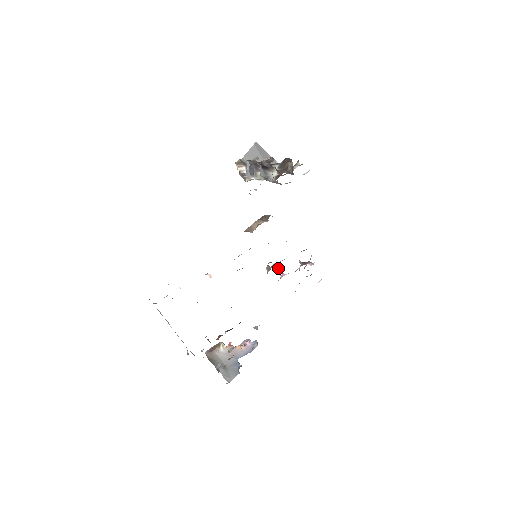
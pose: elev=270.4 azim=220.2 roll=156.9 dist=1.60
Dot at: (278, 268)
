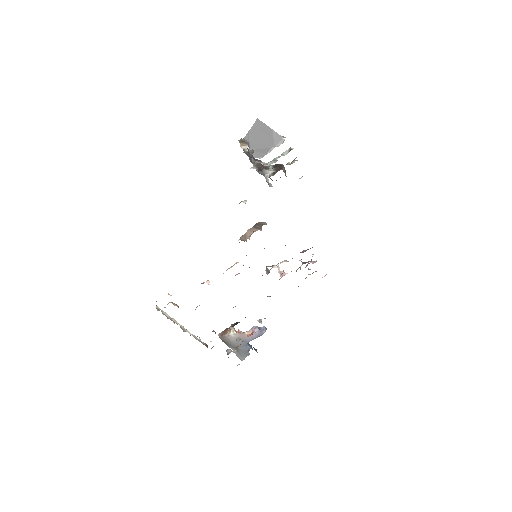
Dot at: (278, 270)
